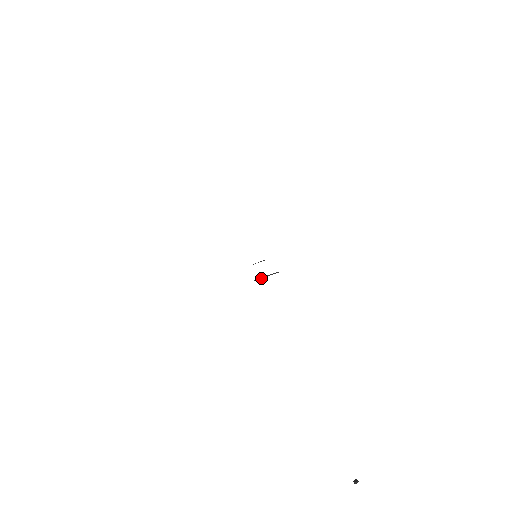
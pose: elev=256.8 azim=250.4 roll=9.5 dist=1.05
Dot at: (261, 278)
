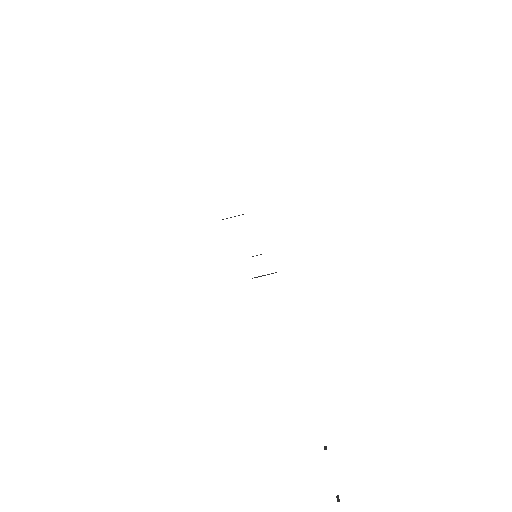
Dot at: occluded
